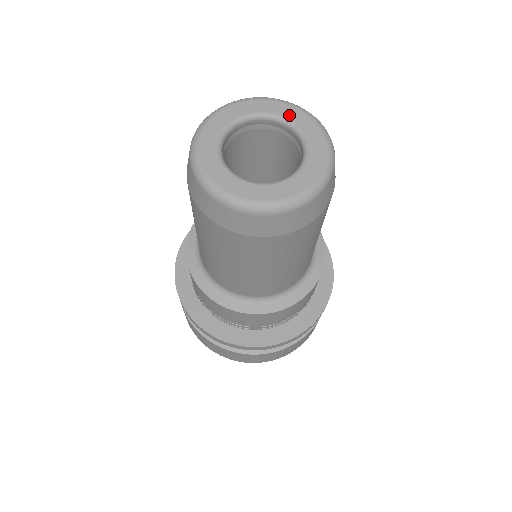
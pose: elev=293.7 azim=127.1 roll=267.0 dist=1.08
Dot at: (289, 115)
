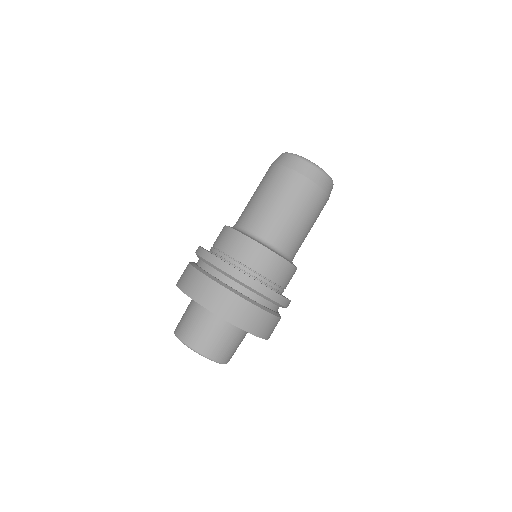
Dot at: occluded
